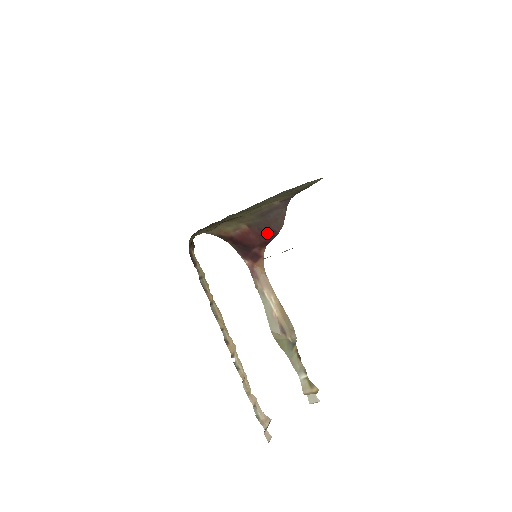
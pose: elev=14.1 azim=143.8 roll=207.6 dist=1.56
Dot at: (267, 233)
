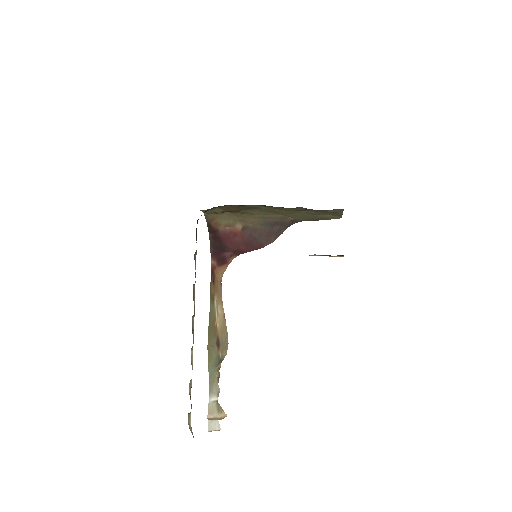
Dot at: (253, 243)
